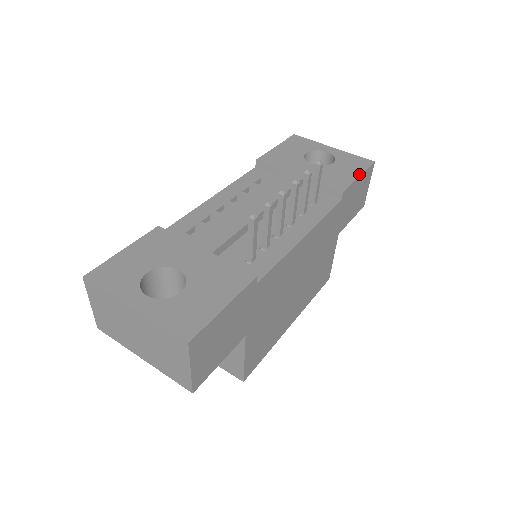
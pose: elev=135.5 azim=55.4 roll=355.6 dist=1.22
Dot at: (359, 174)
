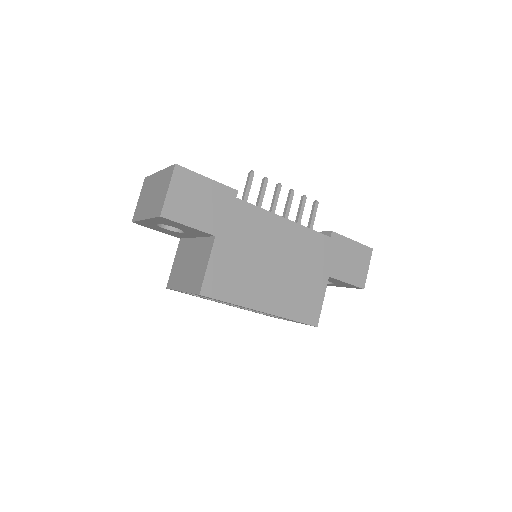
Dot at: (353, 240)
